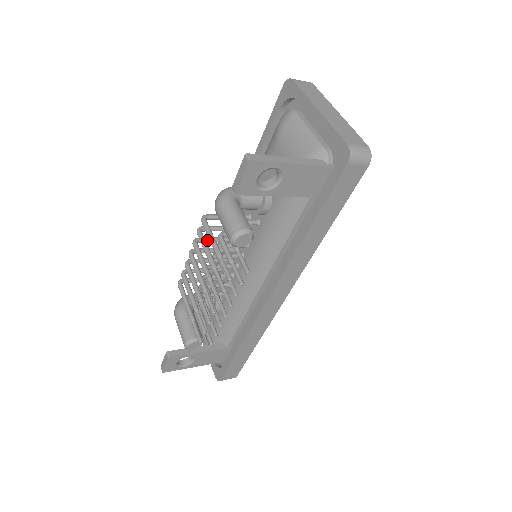
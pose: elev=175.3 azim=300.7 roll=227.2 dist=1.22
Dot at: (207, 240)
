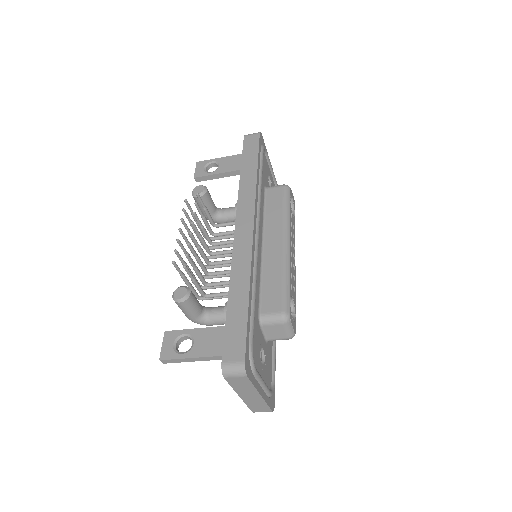
Dot at: occluded
